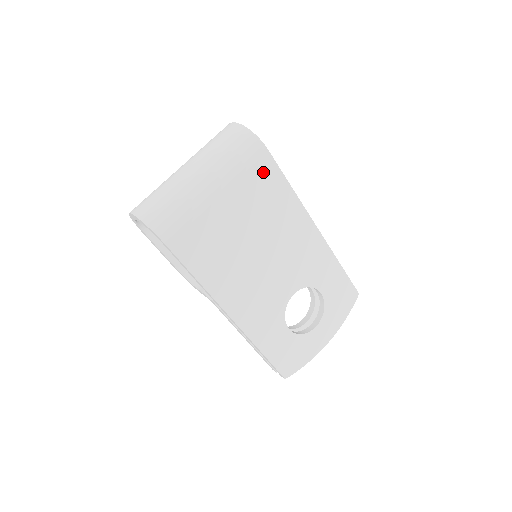
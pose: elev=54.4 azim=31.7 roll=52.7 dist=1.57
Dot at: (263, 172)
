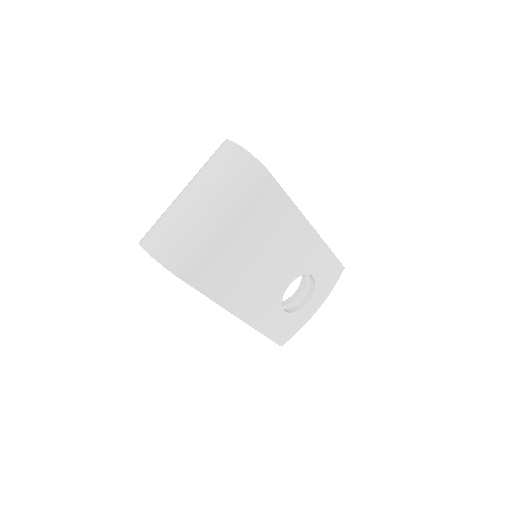
Dot at: (265, 194)
